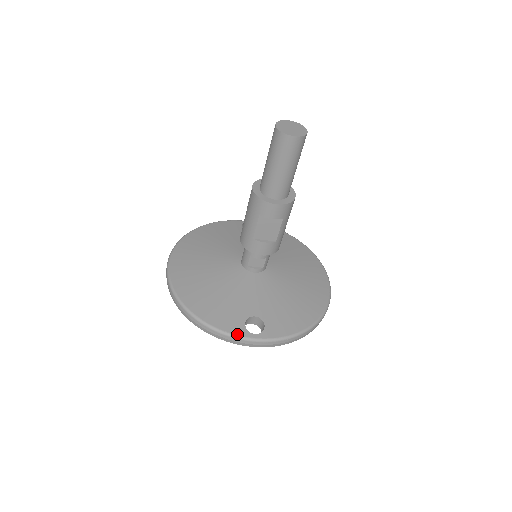
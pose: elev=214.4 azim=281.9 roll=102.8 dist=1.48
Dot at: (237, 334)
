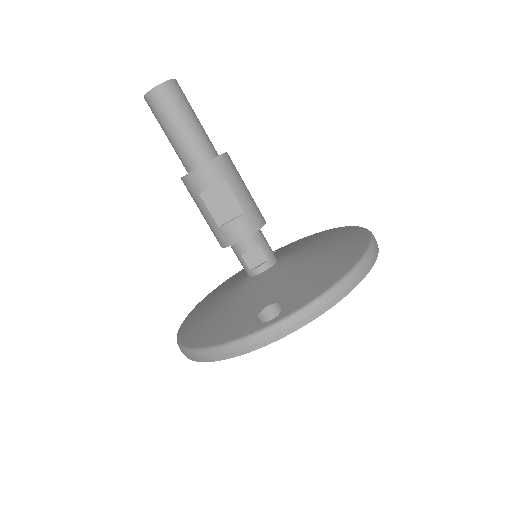
Dot at: (248, 333)
